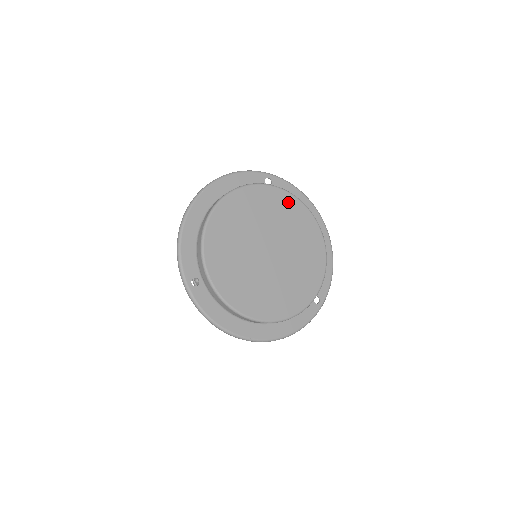
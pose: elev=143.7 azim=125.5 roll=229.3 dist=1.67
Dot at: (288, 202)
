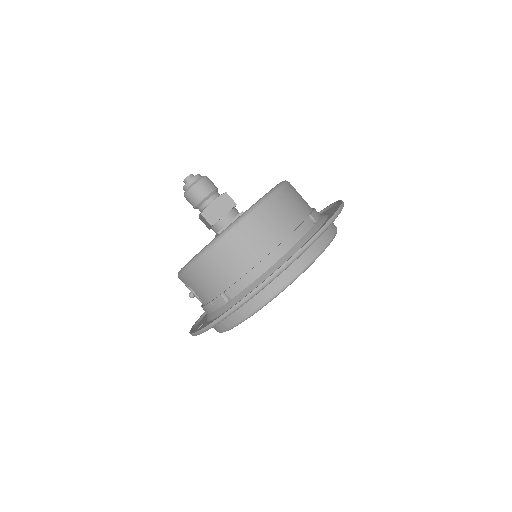
Dot at: occluded
